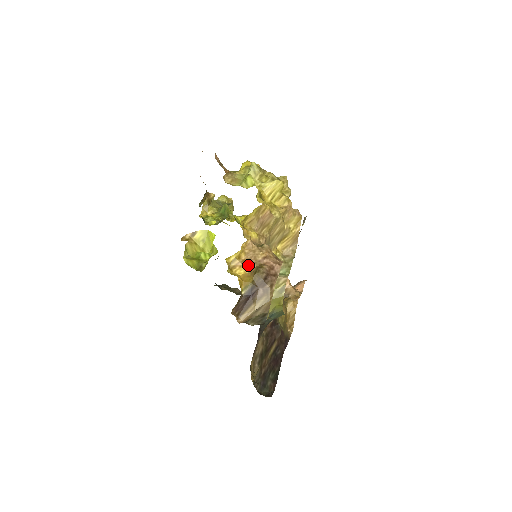
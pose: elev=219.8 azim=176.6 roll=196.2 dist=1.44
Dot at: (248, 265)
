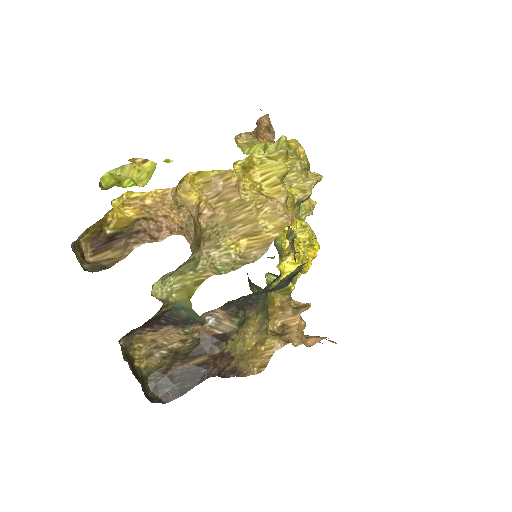
Dot at: (141, 211)
